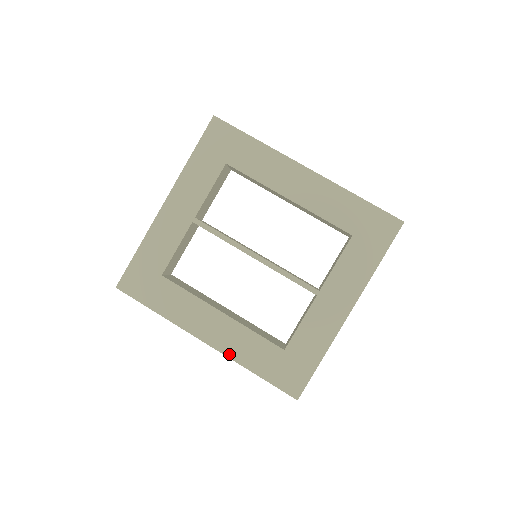
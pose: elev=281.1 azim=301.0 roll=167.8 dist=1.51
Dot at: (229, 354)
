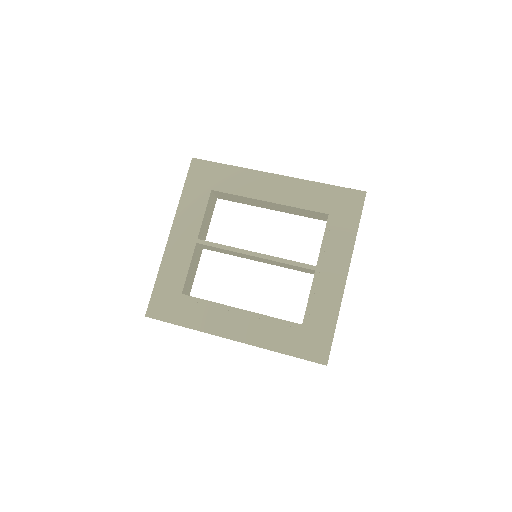
Dot at: (256, 343)
